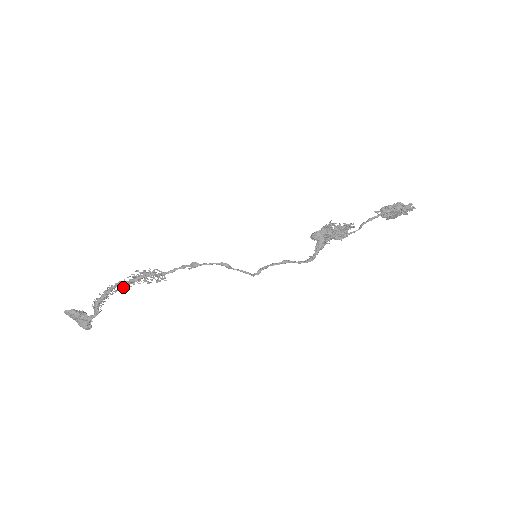
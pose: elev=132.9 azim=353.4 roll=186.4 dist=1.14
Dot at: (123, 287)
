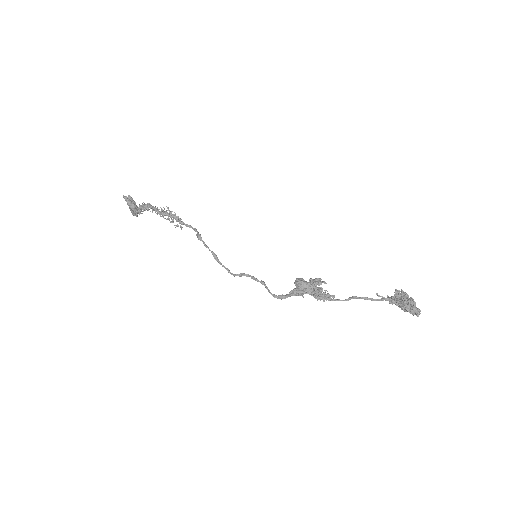
Dot at: occluded
